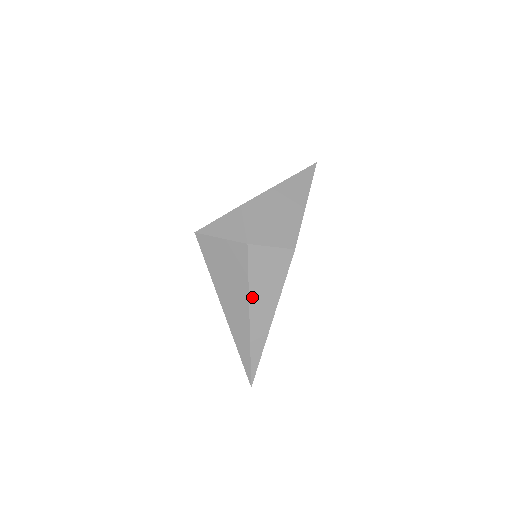
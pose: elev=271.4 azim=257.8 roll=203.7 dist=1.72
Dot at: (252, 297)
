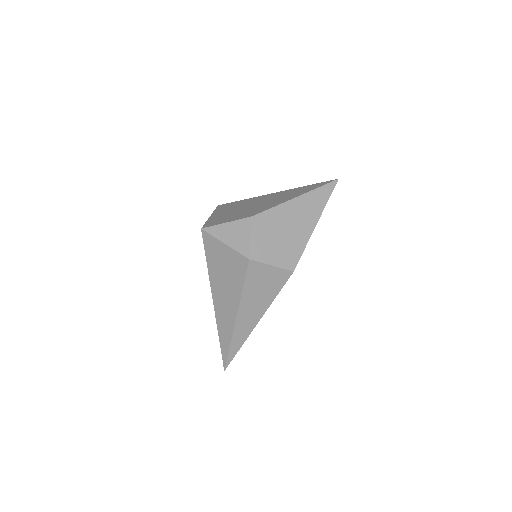
Dot at: (243, 303)
